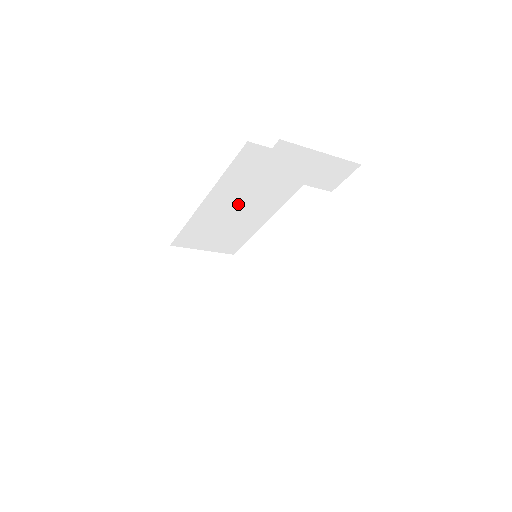
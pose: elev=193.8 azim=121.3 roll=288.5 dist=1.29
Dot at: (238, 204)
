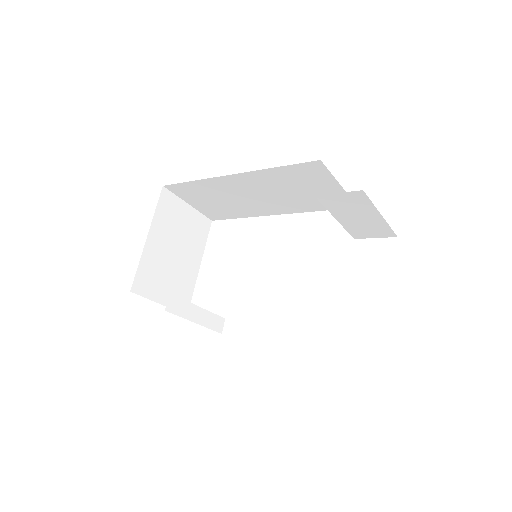
Dot at: (259, 193)
